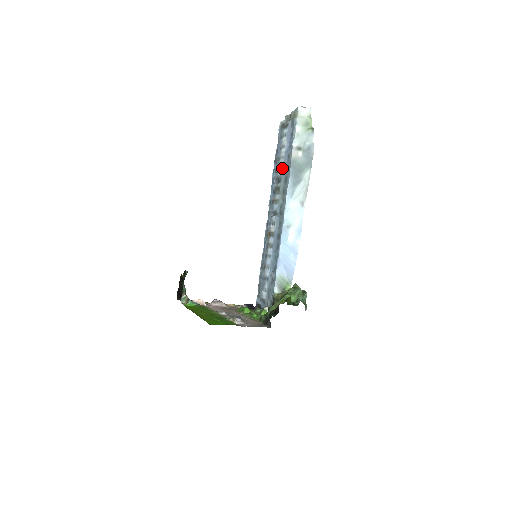
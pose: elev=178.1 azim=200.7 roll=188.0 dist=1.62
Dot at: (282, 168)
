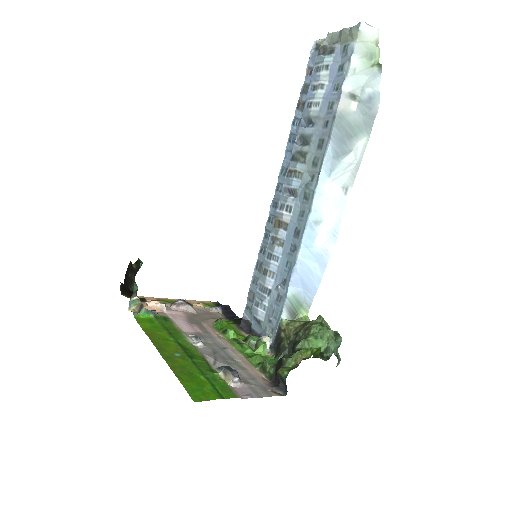
Dot at: (314, 122)
